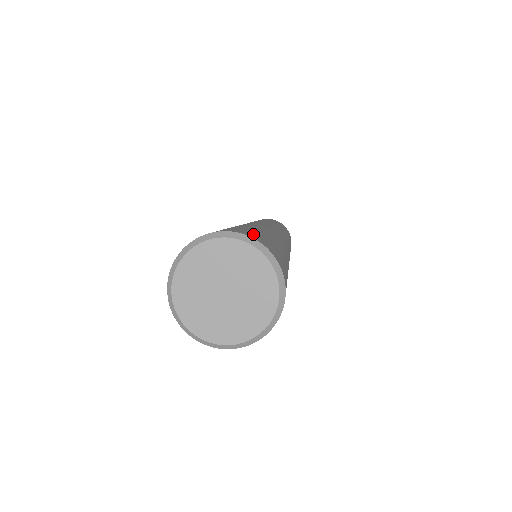
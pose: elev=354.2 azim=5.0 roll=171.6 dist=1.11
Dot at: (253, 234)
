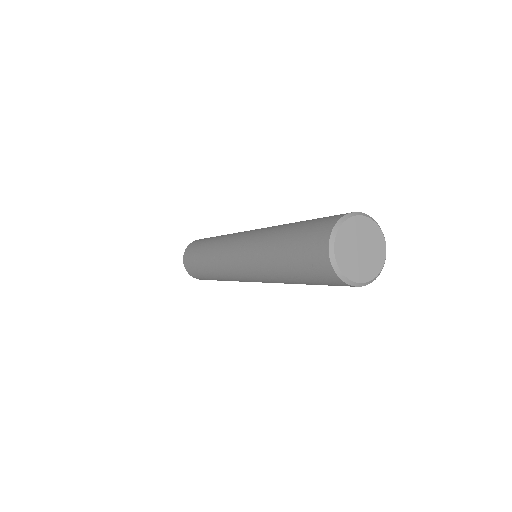
Dot at: occluded
